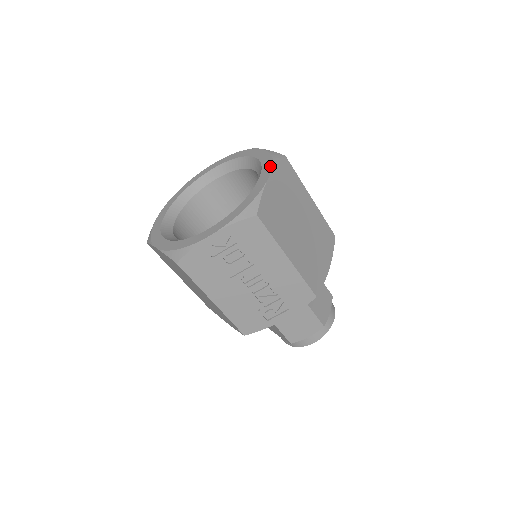
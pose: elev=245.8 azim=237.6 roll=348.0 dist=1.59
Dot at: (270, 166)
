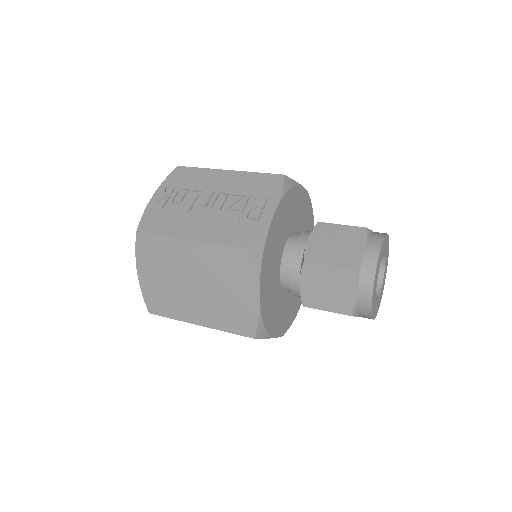
Dot at: occluded
